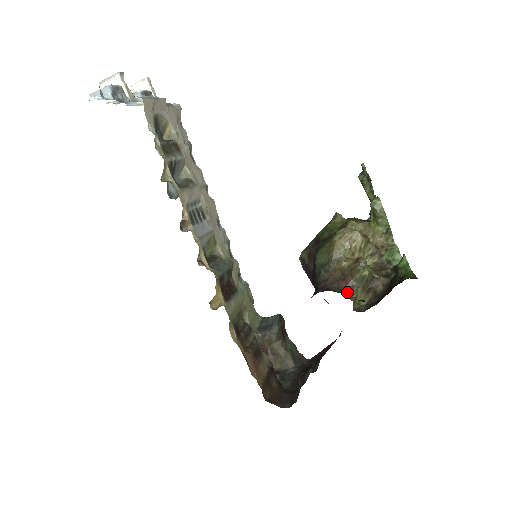
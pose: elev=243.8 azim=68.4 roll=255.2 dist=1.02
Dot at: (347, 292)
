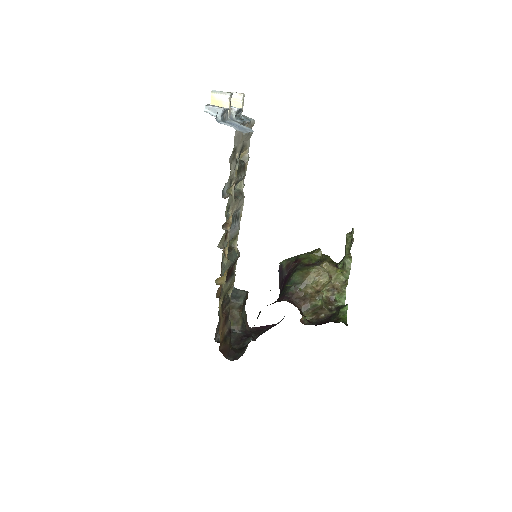
Dot at: (302, 309)
